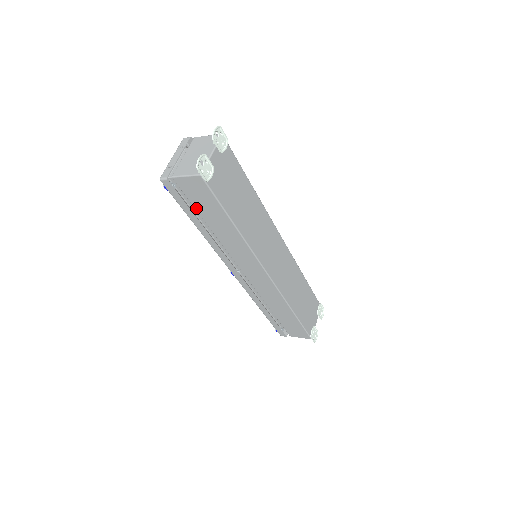
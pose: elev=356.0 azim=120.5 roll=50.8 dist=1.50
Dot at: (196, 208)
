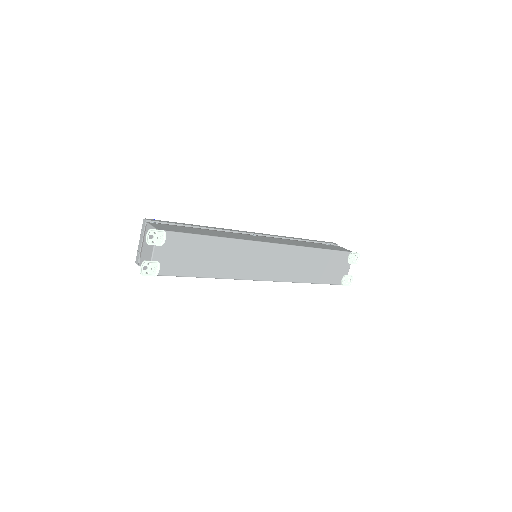
Dot at: occluded
